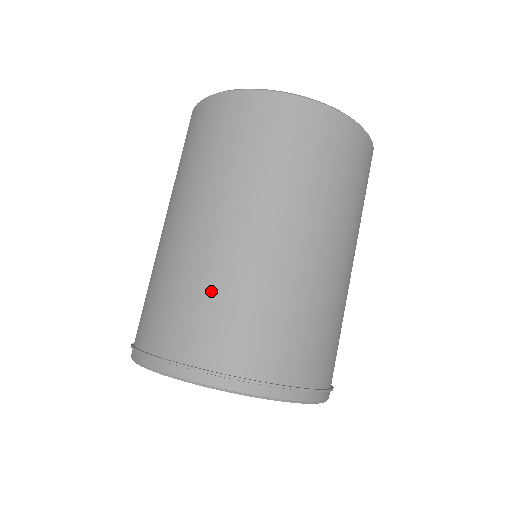
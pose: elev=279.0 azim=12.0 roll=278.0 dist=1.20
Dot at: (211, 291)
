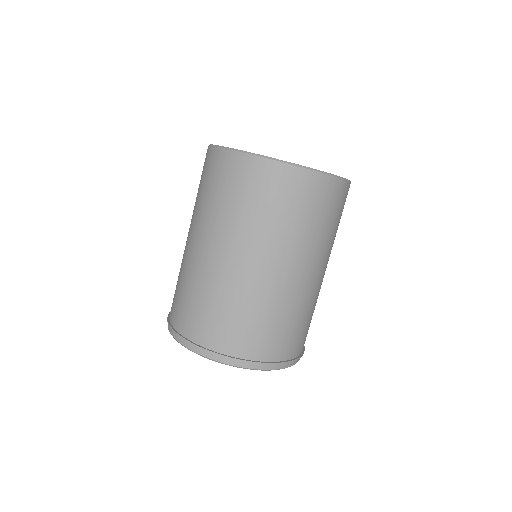
Dot at: (209, 299)
